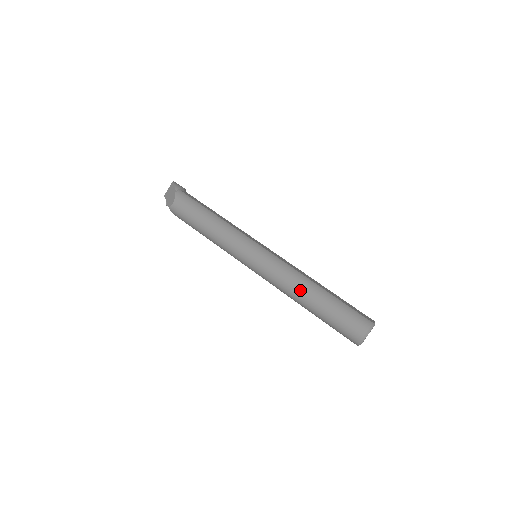
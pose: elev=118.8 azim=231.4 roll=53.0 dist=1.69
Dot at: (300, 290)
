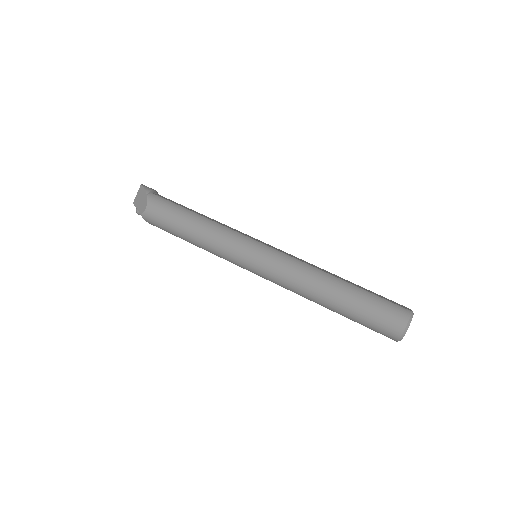
Dot at: (318, 287)
